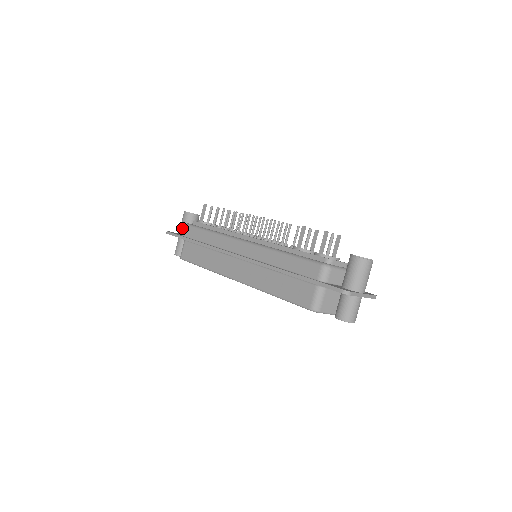
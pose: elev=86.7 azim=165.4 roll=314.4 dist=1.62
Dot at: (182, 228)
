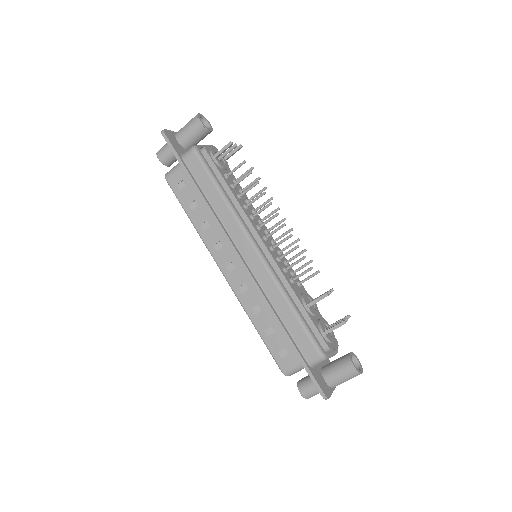
Dot at: (184, 136)
